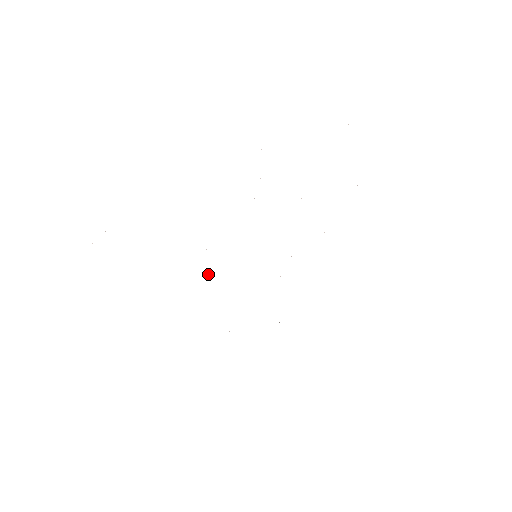
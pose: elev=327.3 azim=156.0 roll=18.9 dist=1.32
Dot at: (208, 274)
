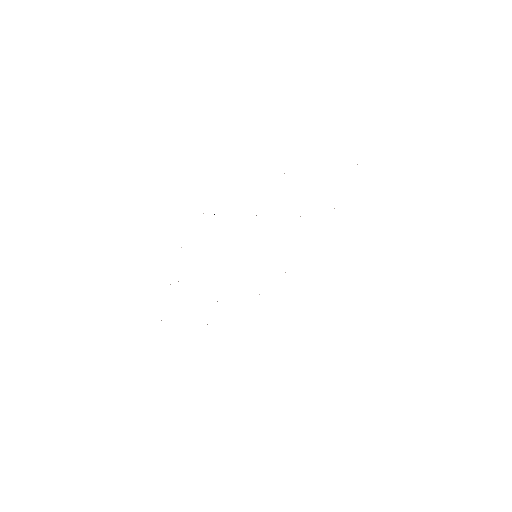
Dot at: occluded
